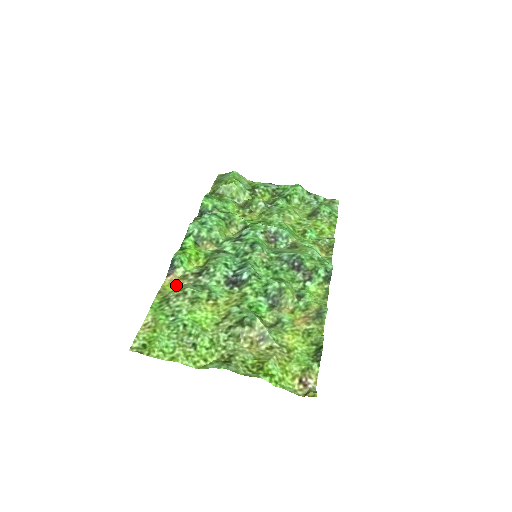
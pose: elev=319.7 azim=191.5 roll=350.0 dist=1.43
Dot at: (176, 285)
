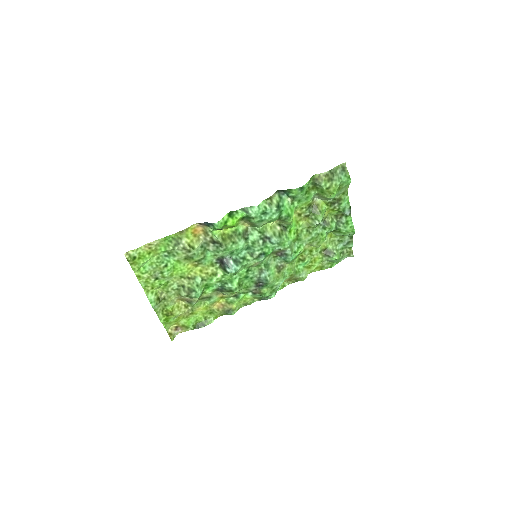
Dot at: (196, 232)
